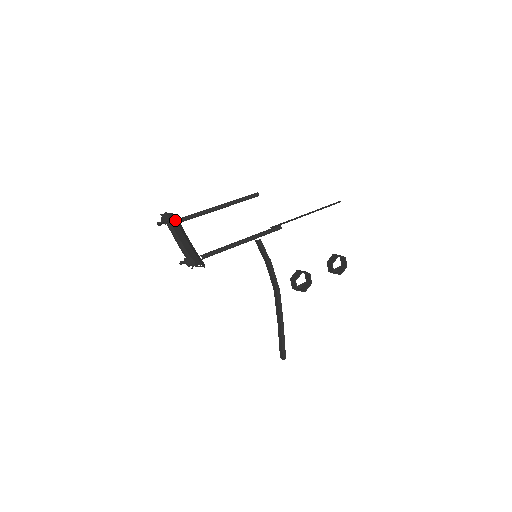
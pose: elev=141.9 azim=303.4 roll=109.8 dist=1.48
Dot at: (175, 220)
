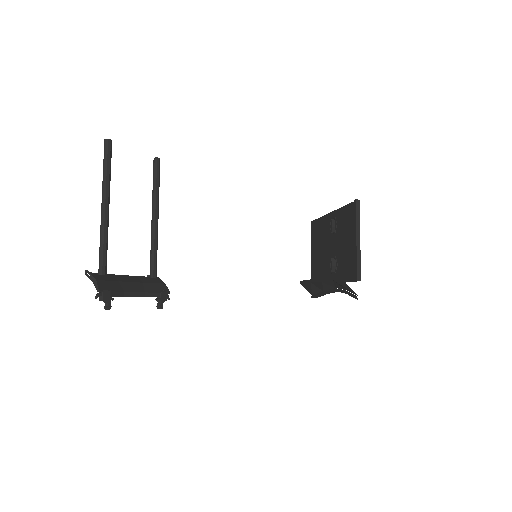
Dot at: (106, 282)
